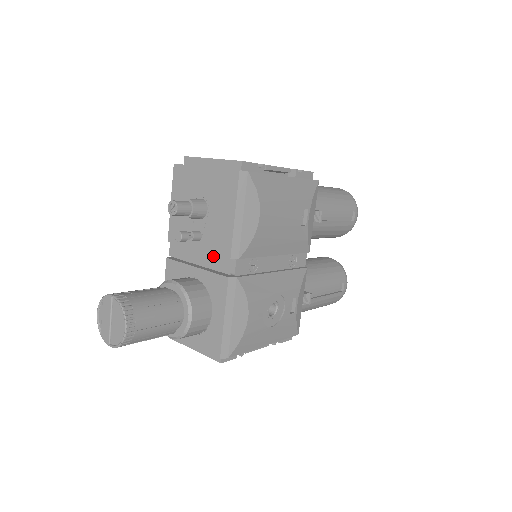
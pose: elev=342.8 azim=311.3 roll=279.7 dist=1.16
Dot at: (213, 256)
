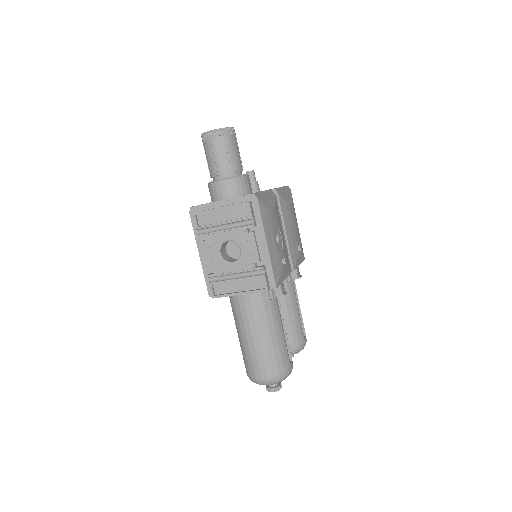
Dot at: occluded
